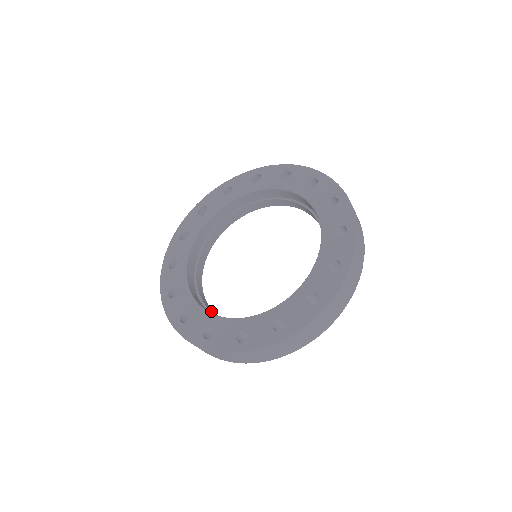
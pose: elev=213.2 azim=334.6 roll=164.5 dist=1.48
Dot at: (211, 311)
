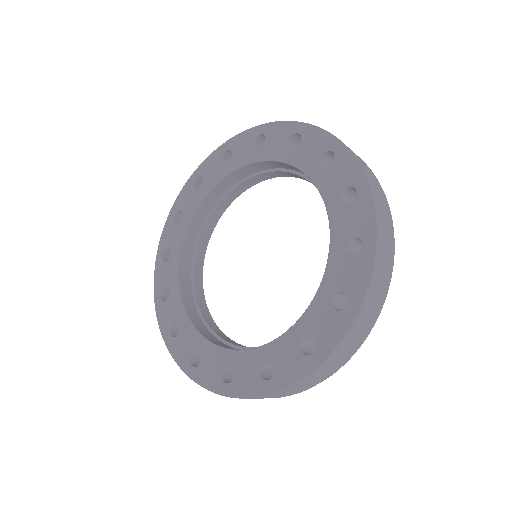
Dot at: (193, 265)
